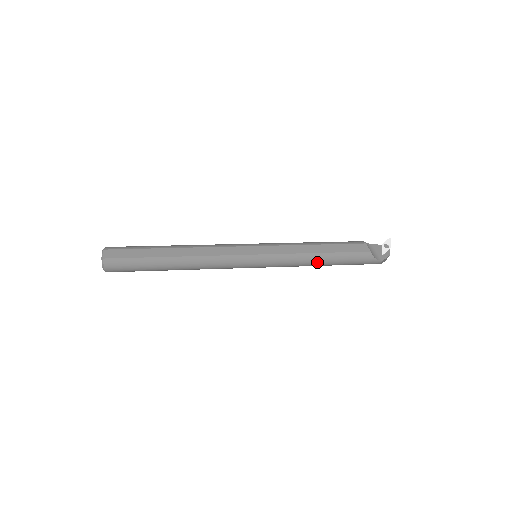
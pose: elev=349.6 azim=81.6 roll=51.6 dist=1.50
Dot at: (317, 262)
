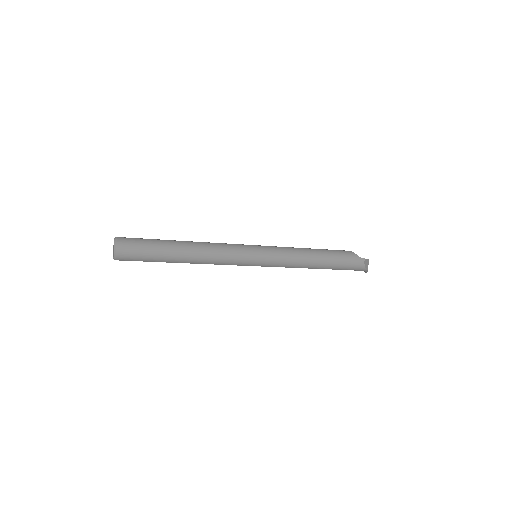
Dot at: (311, 255)
